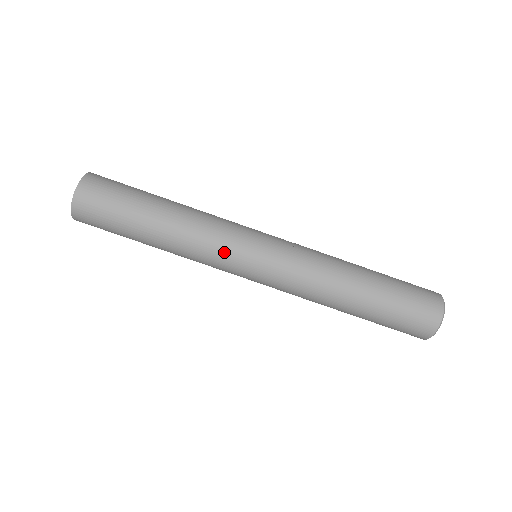
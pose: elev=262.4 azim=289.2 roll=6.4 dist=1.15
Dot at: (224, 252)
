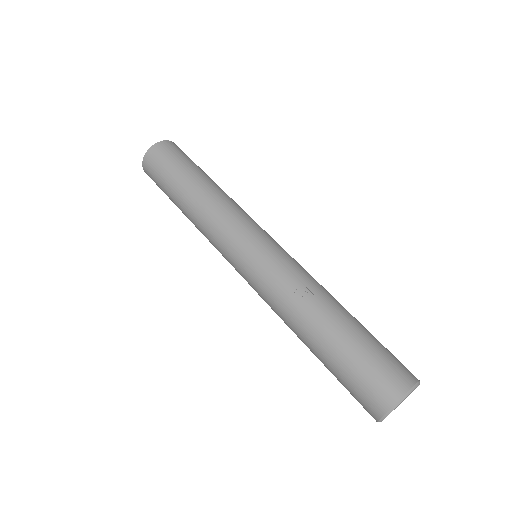
Dot at: (229, 229)
